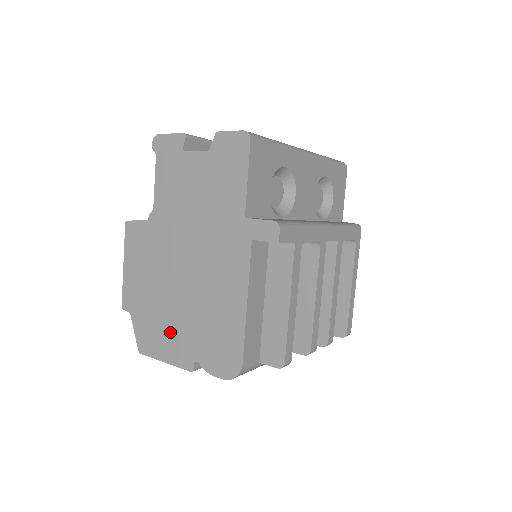
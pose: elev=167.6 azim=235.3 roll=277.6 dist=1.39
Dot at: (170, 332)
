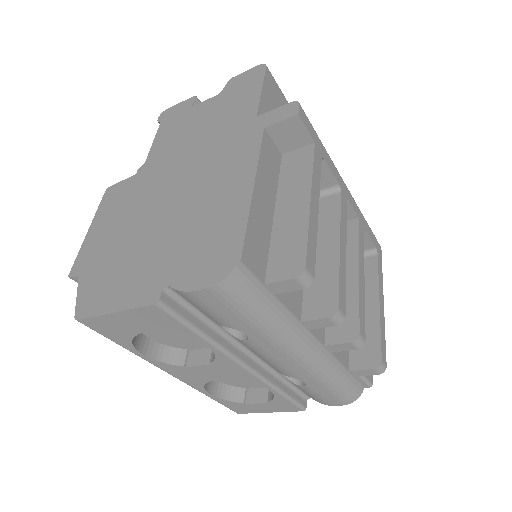
Dot at: (133, 269)
